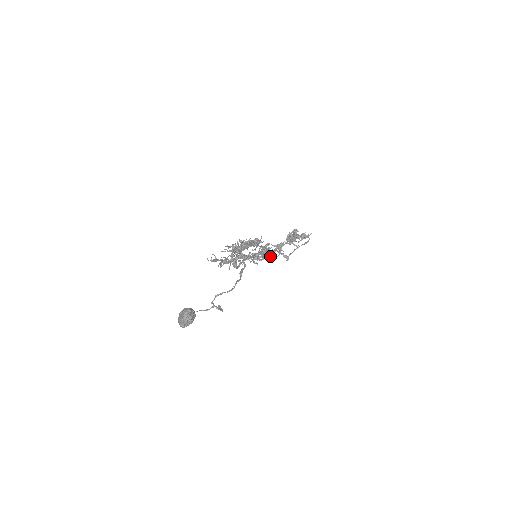
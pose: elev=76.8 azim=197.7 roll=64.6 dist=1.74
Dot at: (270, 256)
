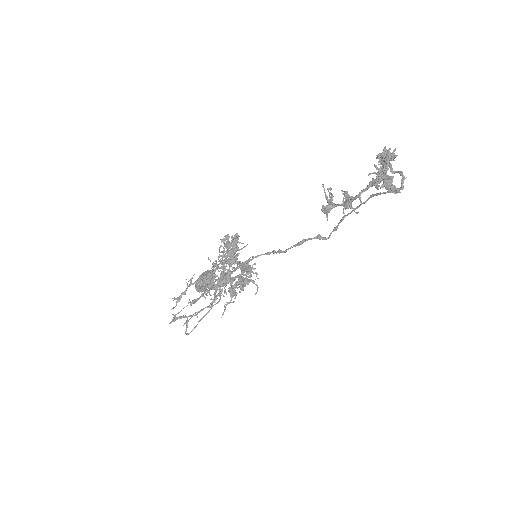
Dot at: (253, 283)
